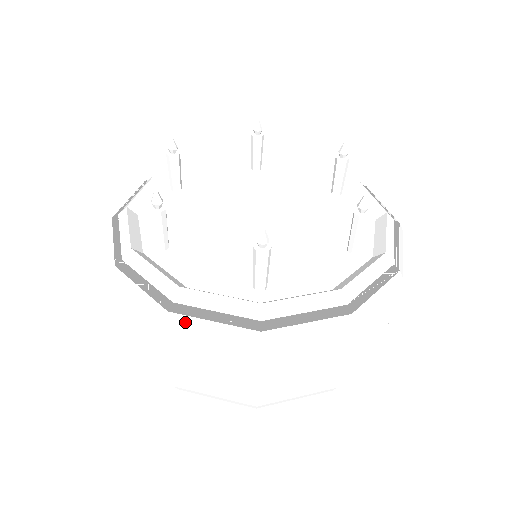
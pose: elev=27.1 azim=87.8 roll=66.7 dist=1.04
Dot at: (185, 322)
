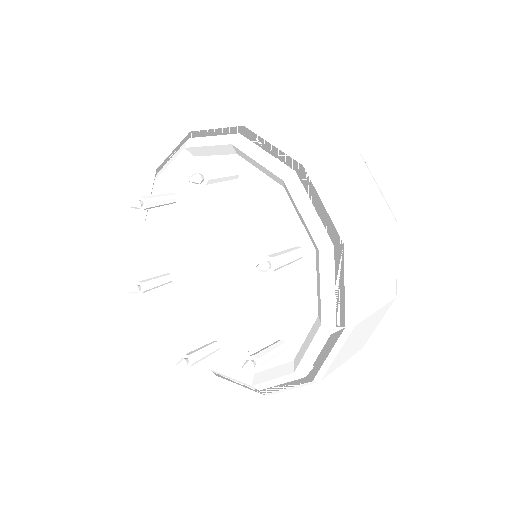
Dot at: occluded
